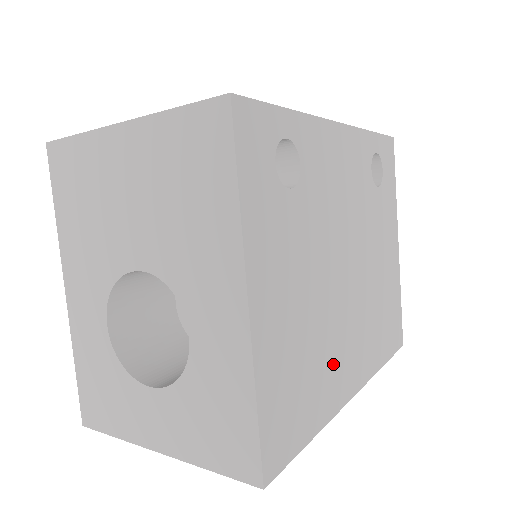
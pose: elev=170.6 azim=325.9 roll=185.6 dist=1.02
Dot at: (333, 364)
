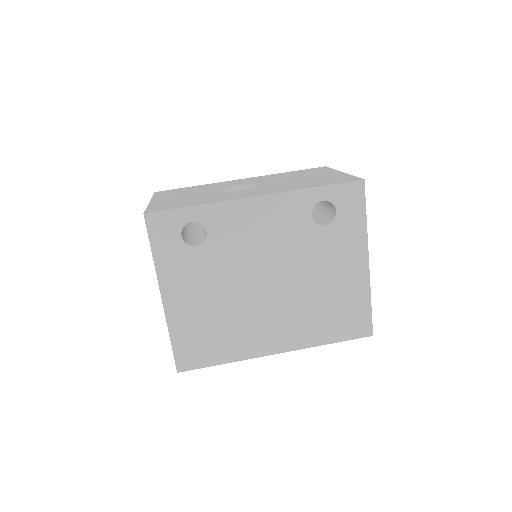
Dot at: (247, 333)
